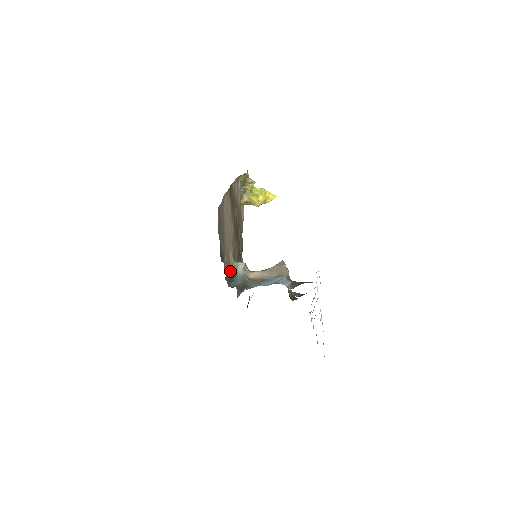
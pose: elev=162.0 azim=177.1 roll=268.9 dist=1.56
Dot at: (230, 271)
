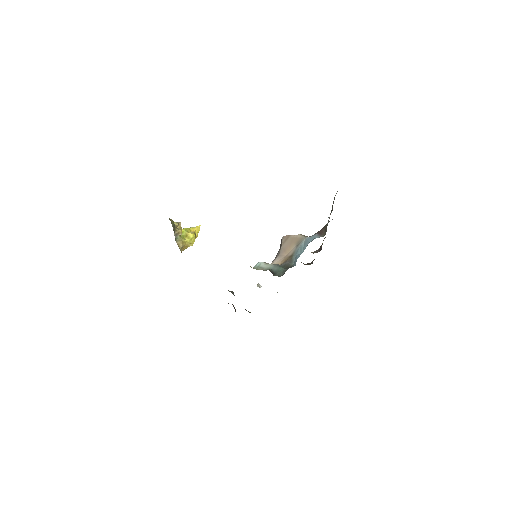
Dot at: occluded
